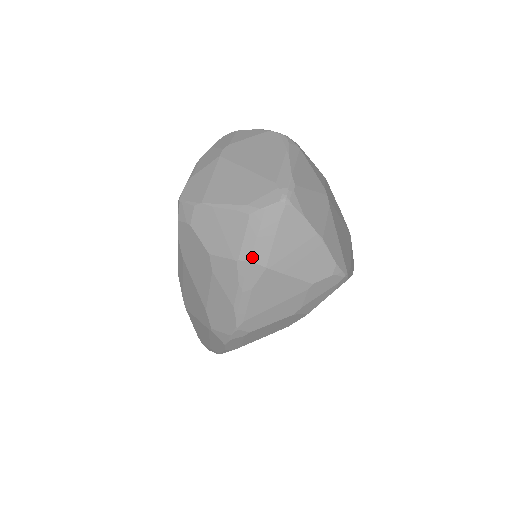
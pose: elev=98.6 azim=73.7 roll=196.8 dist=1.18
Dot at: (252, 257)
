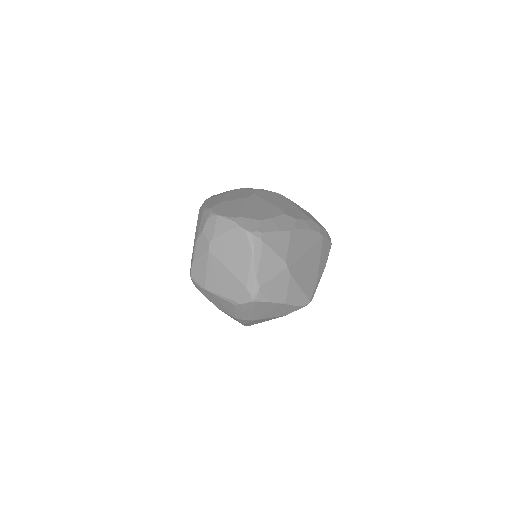
Dot at: (243, 318)
